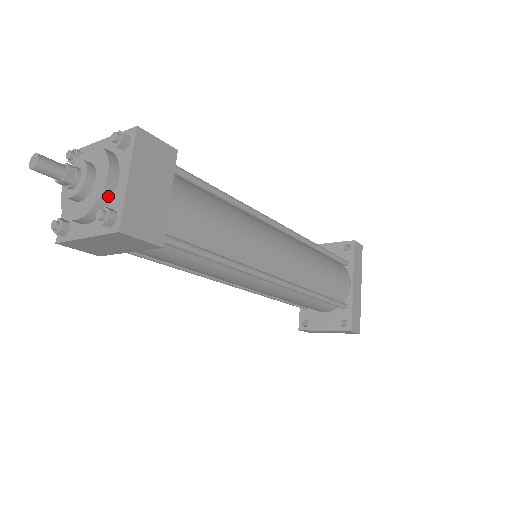
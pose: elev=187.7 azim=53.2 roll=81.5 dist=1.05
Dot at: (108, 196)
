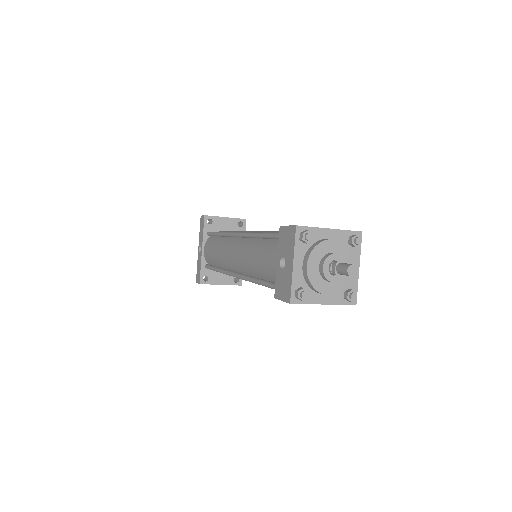
Dot at: (349, 280)
